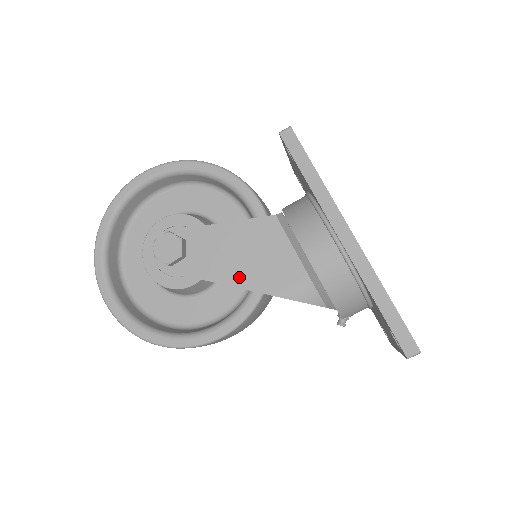
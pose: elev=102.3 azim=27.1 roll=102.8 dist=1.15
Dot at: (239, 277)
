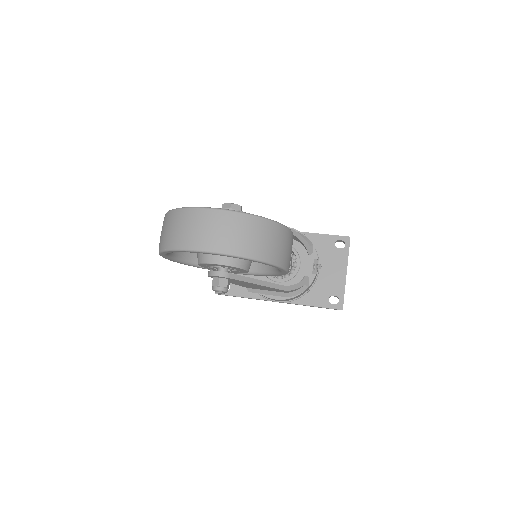
Dot at: occluded
